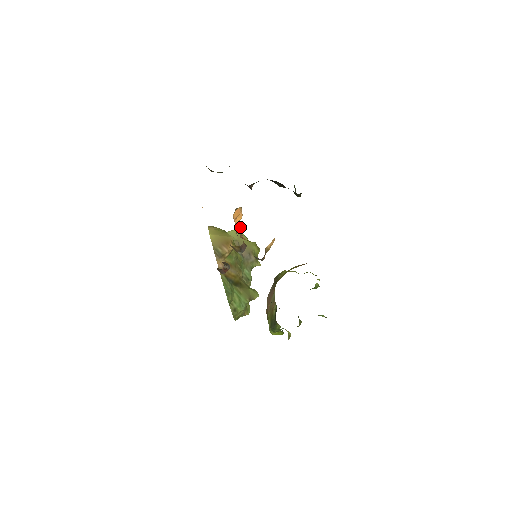
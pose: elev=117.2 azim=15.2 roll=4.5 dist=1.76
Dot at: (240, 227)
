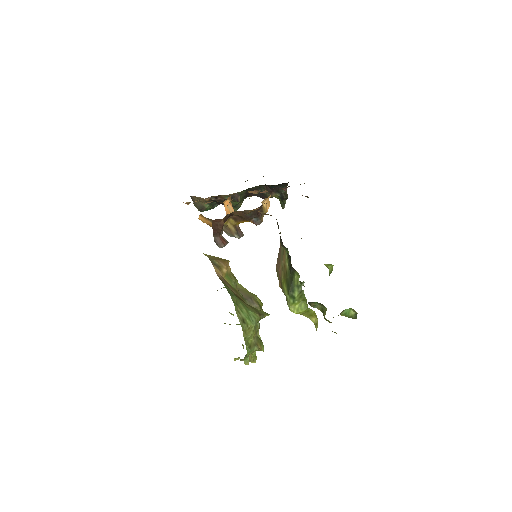
Dot at: occluded
